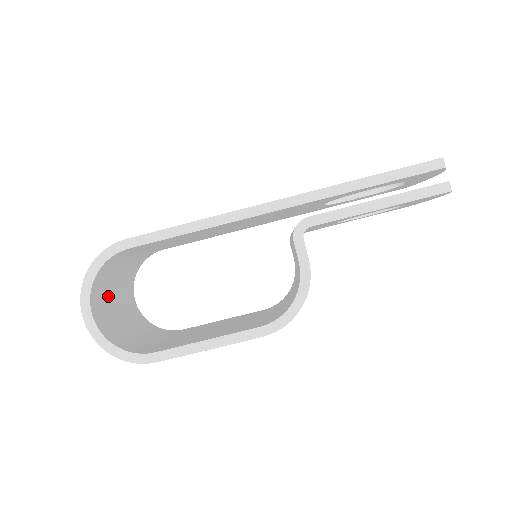
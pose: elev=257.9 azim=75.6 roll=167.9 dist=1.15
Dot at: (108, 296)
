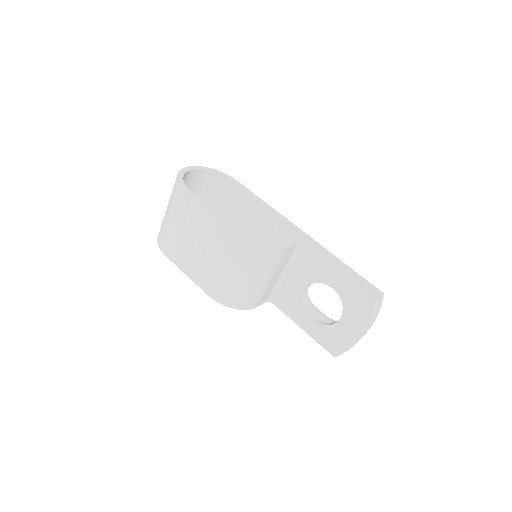
Dot at: occluded
